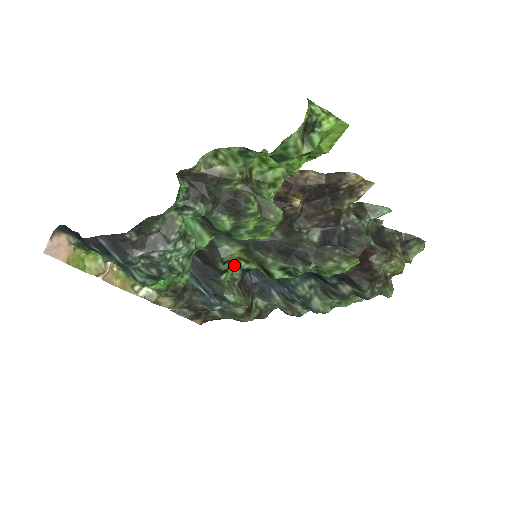
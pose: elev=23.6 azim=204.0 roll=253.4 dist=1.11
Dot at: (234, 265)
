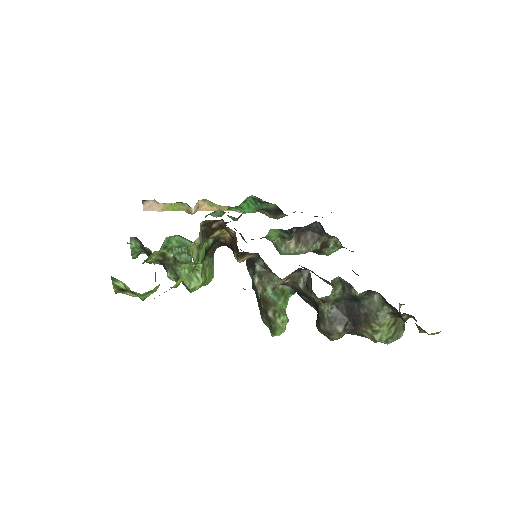
Dot at: (278, 230)
